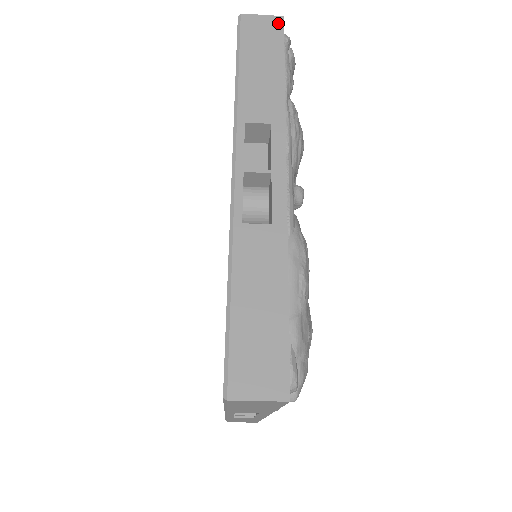
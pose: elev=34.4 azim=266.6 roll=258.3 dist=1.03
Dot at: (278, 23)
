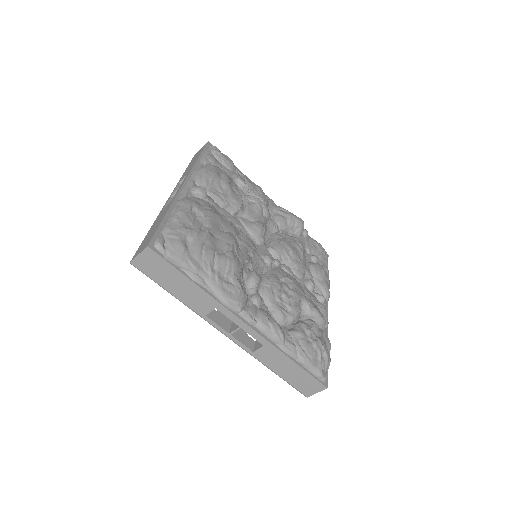
Dot at: occluded
